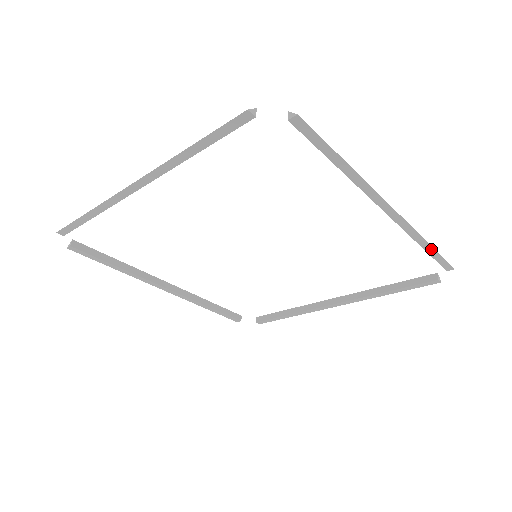
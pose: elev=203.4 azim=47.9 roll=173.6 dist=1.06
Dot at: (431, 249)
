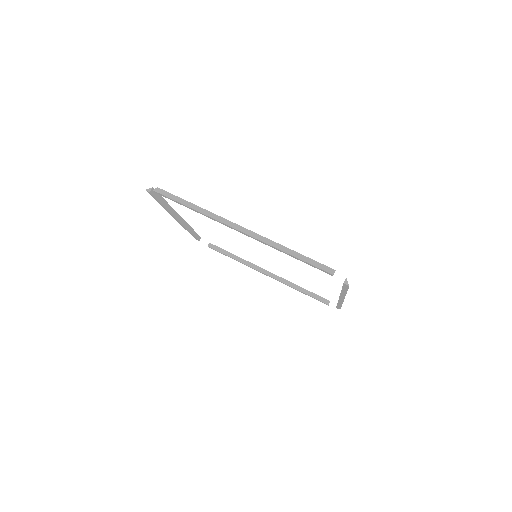
Dot at: (295, 257)
